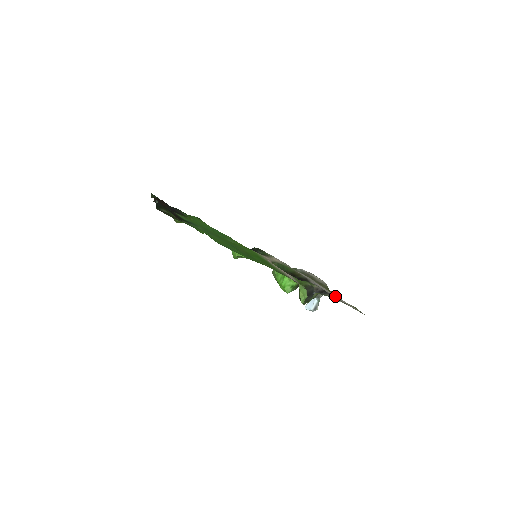
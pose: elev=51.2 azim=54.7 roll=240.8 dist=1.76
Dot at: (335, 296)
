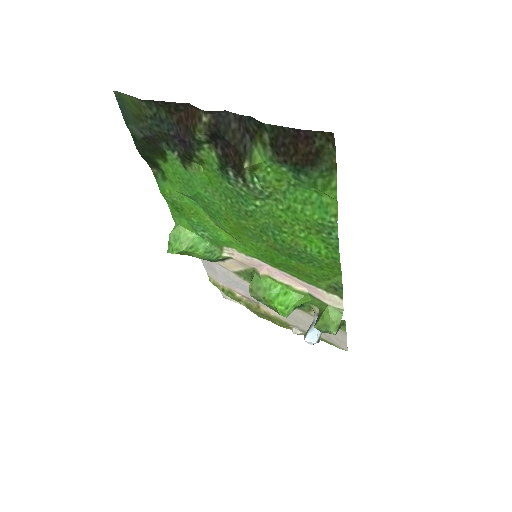
Dot at: (298, 325)
